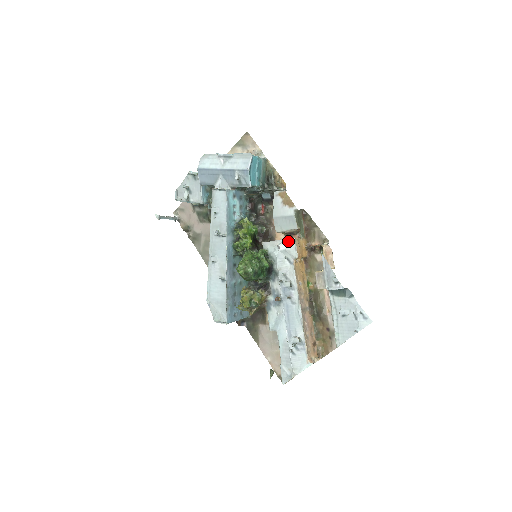
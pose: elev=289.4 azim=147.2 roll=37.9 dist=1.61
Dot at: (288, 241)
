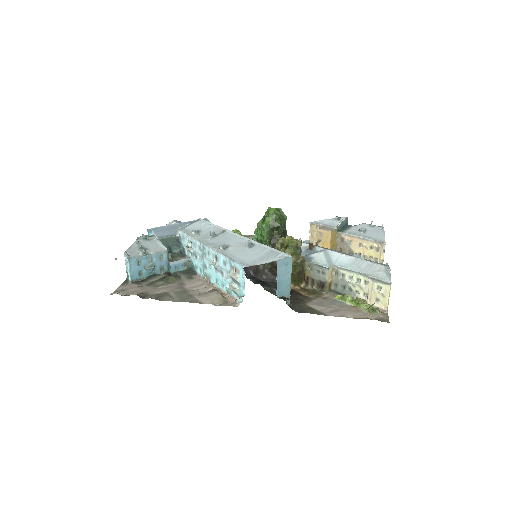
Dot at: occluded
